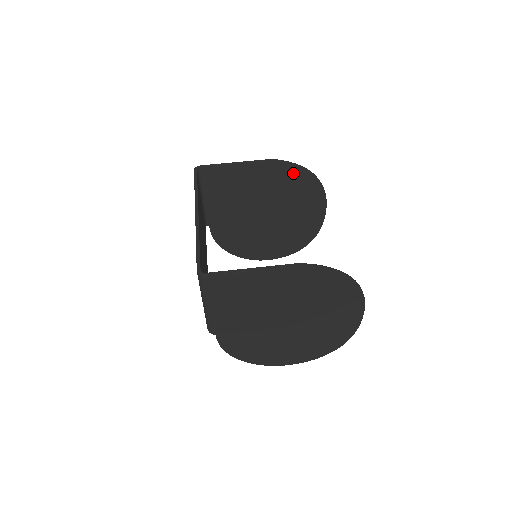
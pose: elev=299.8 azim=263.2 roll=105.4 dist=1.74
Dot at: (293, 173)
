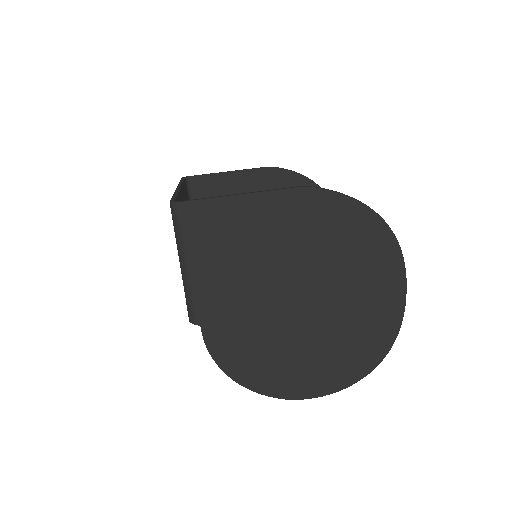
Dot at: (294, 183)
